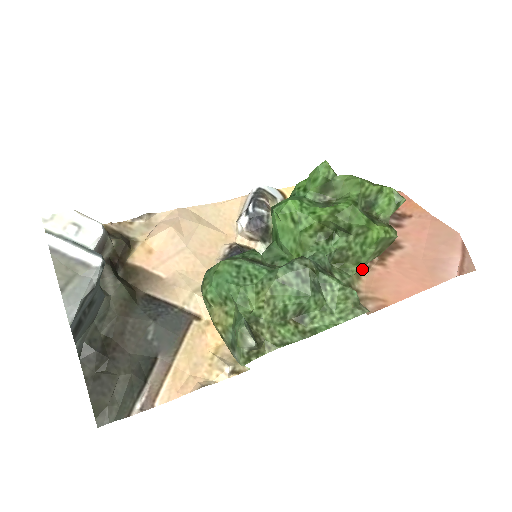
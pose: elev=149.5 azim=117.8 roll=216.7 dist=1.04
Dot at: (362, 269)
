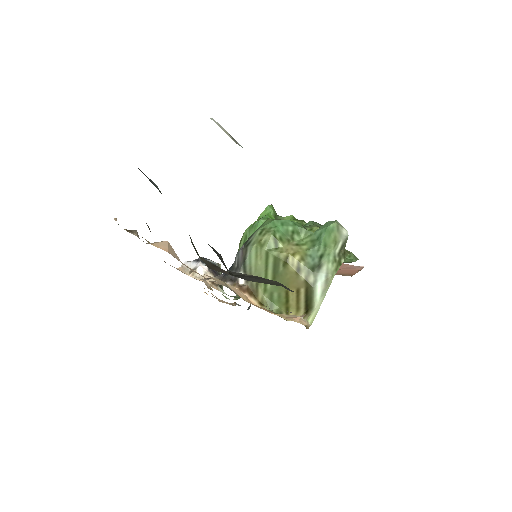
Dot at: occluded
